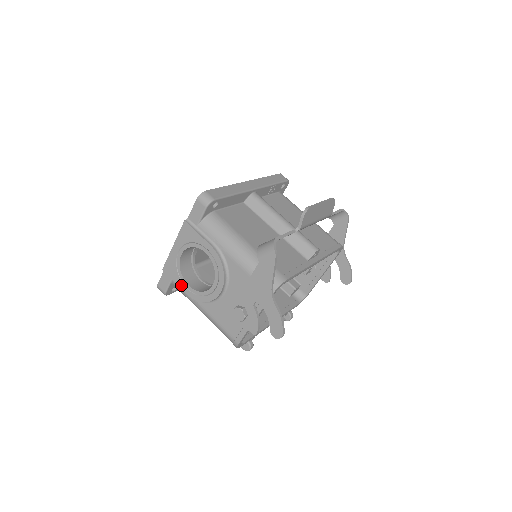
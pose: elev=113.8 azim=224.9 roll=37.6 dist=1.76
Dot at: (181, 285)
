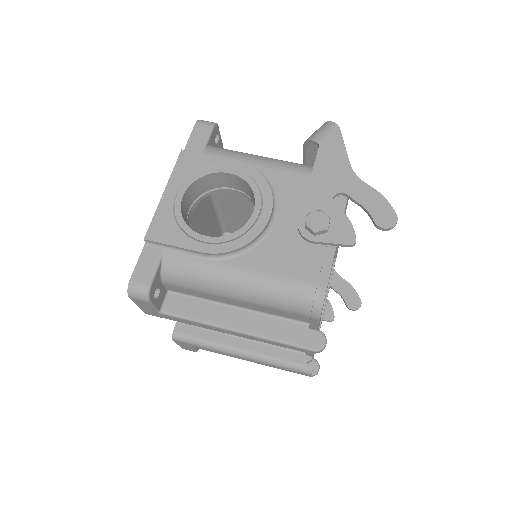
Dot at: (189, 243)
